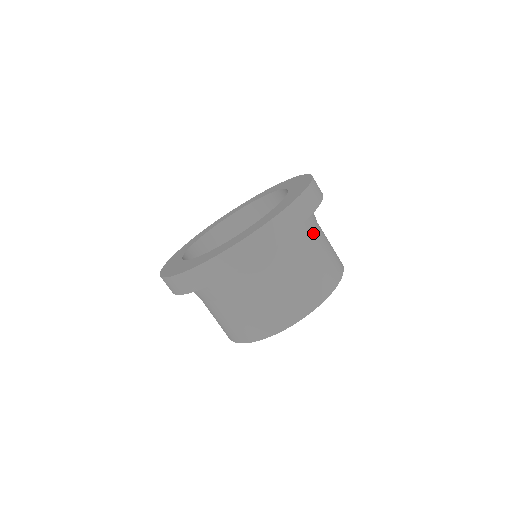
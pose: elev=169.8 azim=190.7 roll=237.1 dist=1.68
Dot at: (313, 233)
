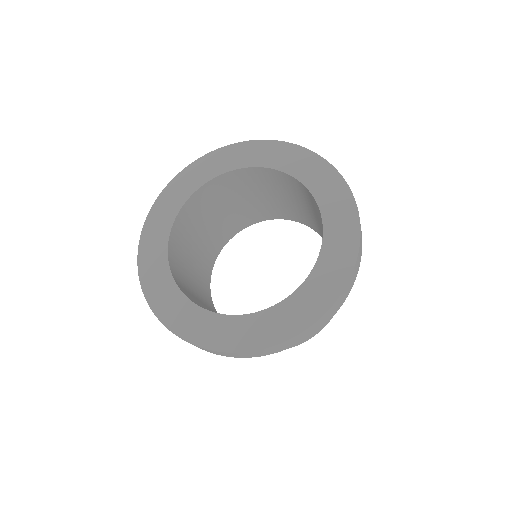
Dot at: occluded
